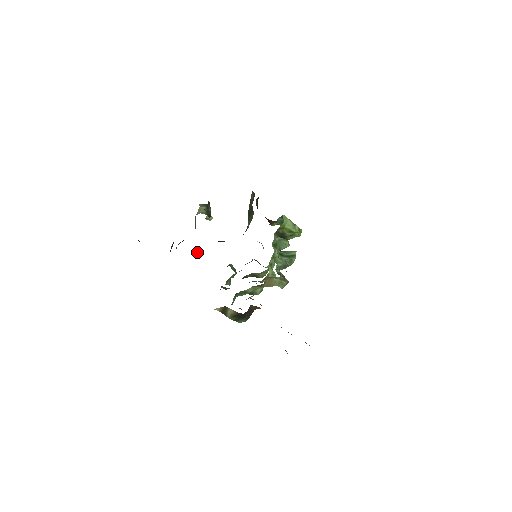
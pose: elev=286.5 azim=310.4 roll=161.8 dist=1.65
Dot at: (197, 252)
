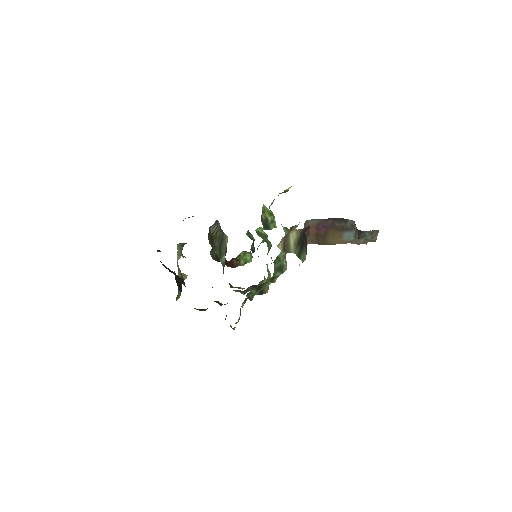
Dot at: (194, 308)
